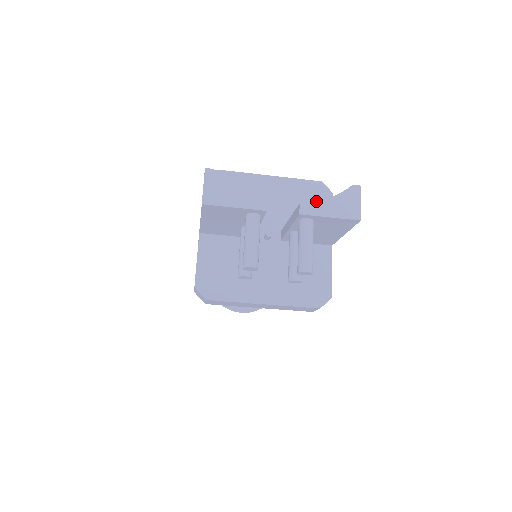
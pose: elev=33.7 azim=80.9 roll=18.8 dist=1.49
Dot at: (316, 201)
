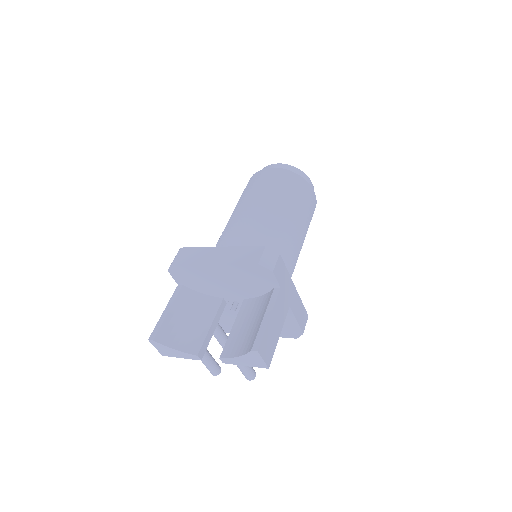
Dot at: (230, 358)
